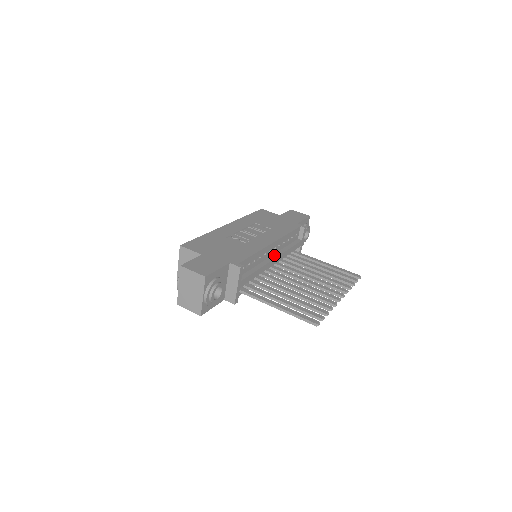
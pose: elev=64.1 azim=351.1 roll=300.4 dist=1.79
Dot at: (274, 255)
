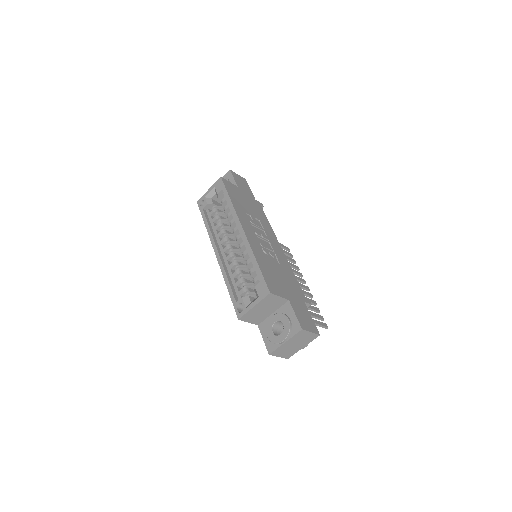
Dot at: occluded
